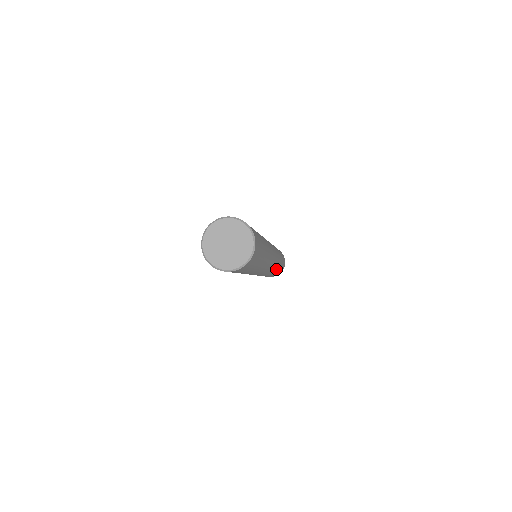
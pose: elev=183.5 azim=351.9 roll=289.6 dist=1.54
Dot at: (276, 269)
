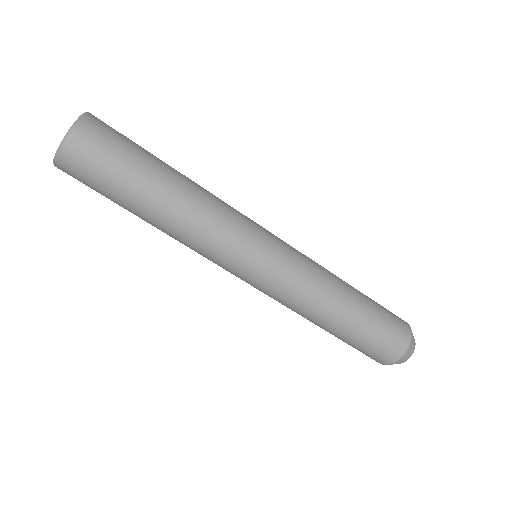
Dot at: (323, 309)
